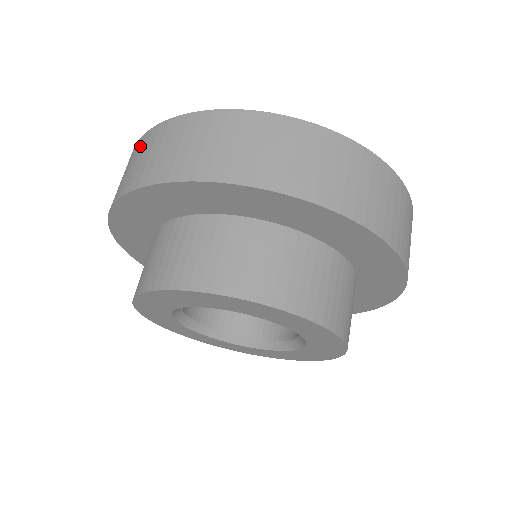
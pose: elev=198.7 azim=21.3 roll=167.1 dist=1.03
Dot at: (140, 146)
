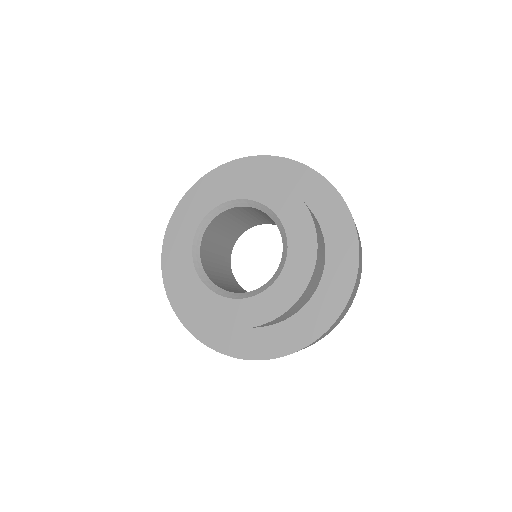
Dot at: occluded
